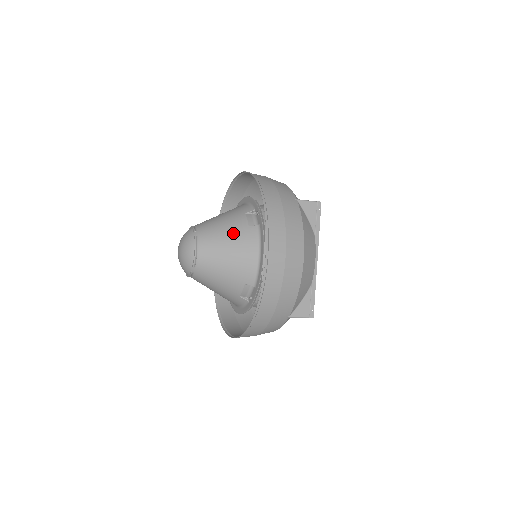
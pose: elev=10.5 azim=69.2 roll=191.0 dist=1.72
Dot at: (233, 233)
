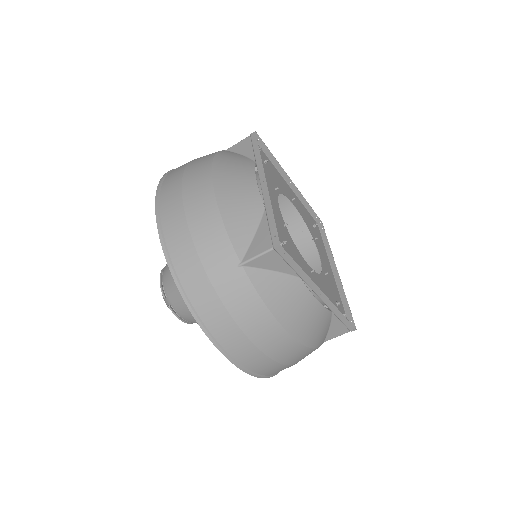
Dot at: occluded
